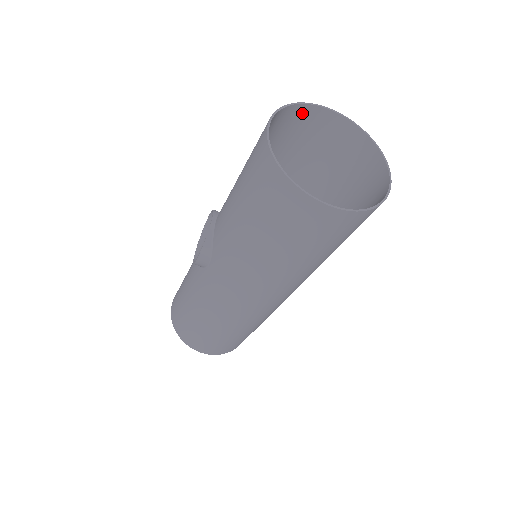
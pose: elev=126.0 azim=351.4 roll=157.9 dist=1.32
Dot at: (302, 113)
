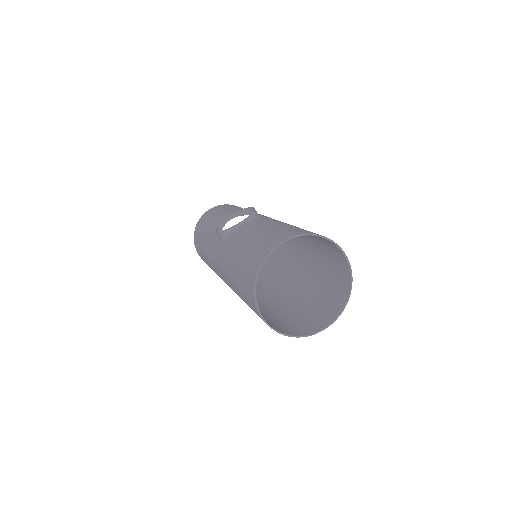
Dot at: (327, 240)
